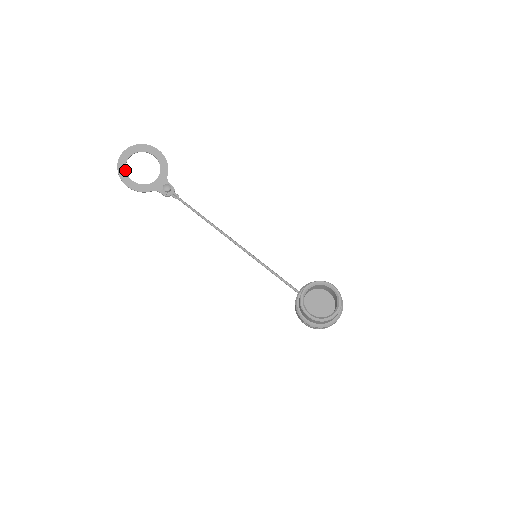
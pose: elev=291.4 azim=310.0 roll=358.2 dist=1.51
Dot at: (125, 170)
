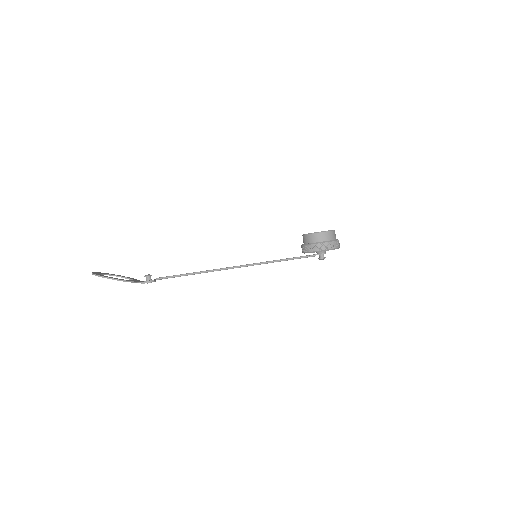
Dot at: occluded
